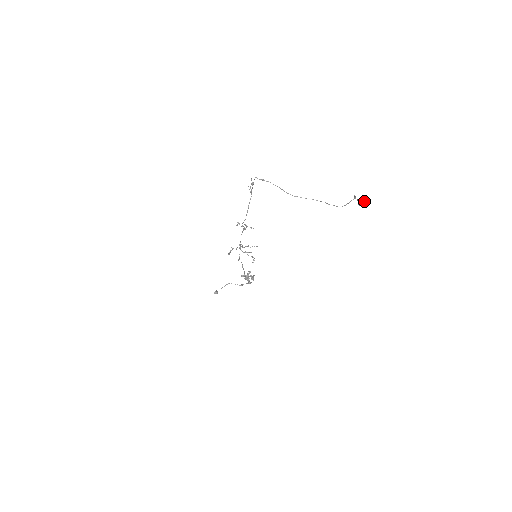
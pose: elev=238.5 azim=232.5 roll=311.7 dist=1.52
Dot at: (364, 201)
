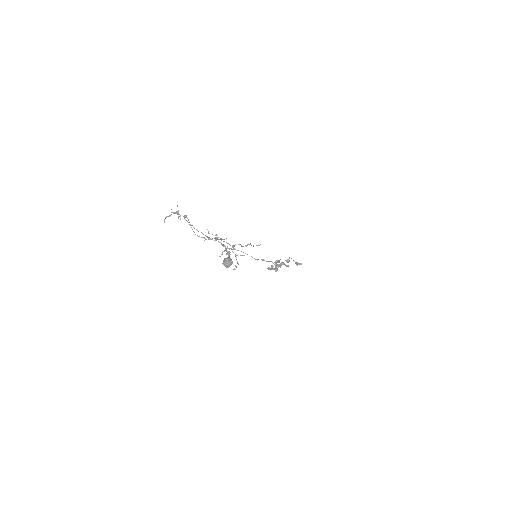
Dot at: (224, 265)
